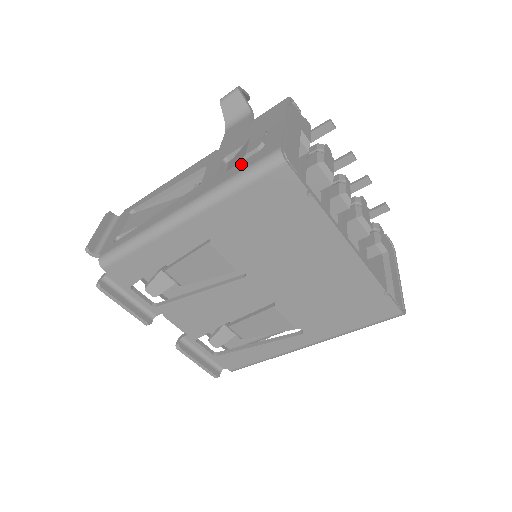
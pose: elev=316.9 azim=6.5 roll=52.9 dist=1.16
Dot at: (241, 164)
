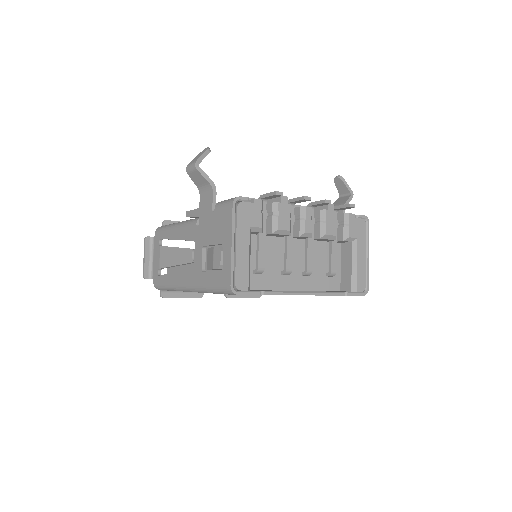
Dot at: (212, 276)
